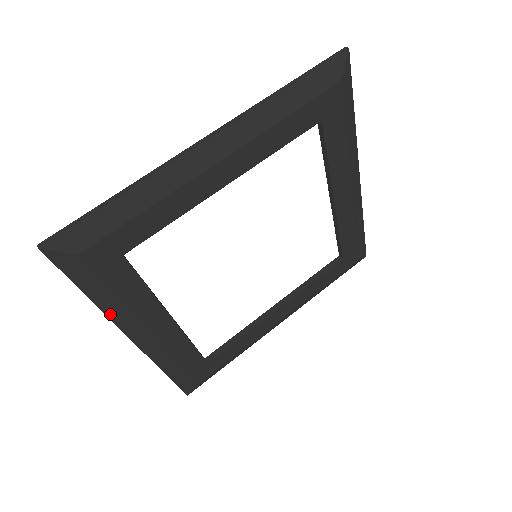
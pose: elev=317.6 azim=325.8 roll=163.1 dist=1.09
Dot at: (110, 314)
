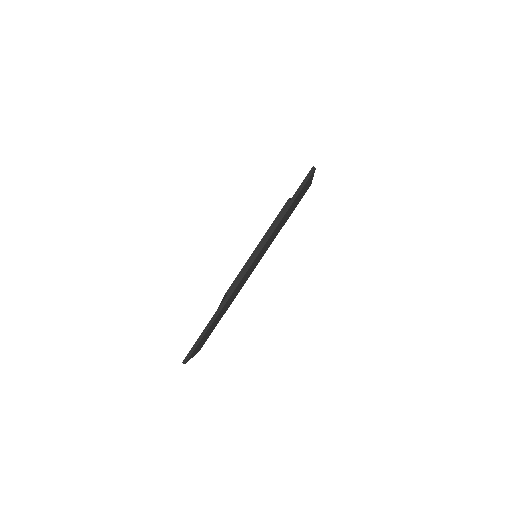
Dot at: occluded
